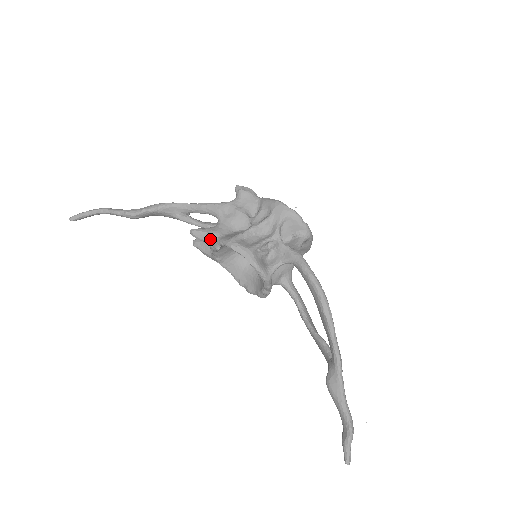
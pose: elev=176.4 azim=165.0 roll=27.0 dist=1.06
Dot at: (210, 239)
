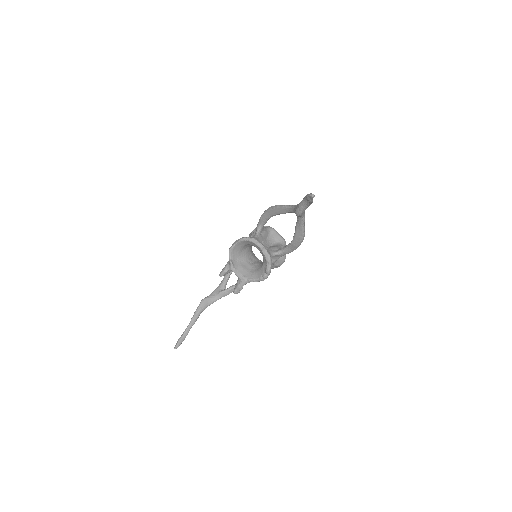
Dot at: (227, 265)
